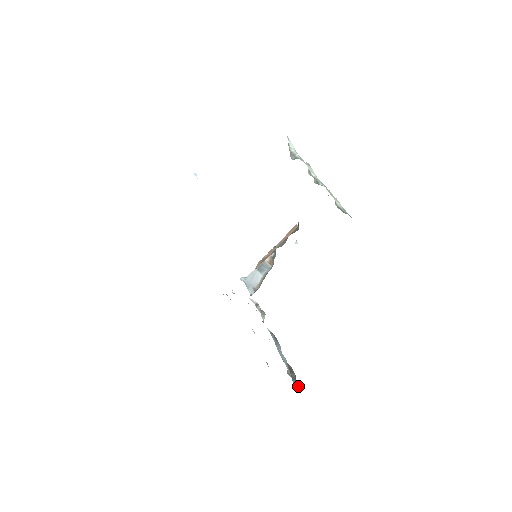
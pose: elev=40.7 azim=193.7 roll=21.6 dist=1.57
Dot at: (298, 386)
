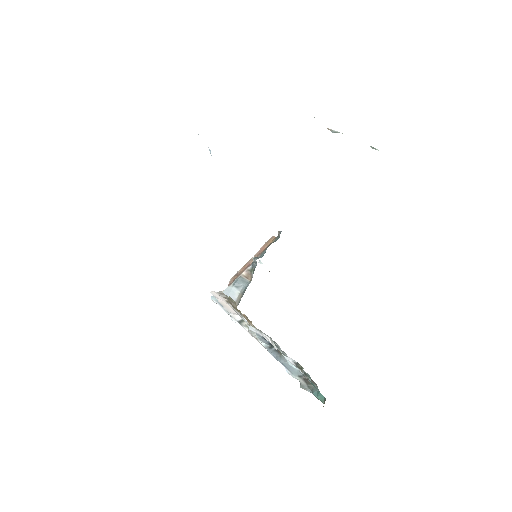
Dot at: (323, 396)
